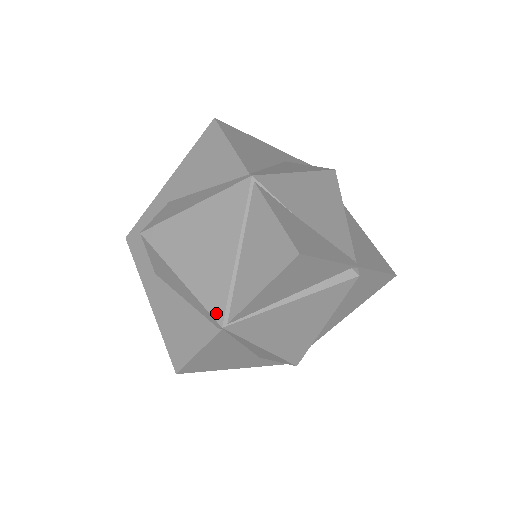
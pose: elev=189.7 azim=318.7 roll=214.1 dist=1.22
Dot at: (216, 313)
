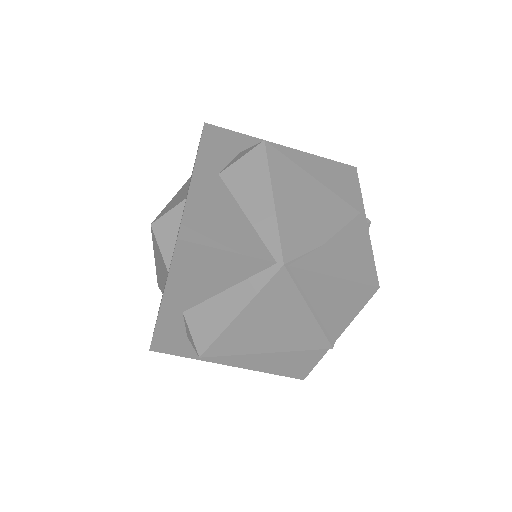
Dot at: (322, 346)
